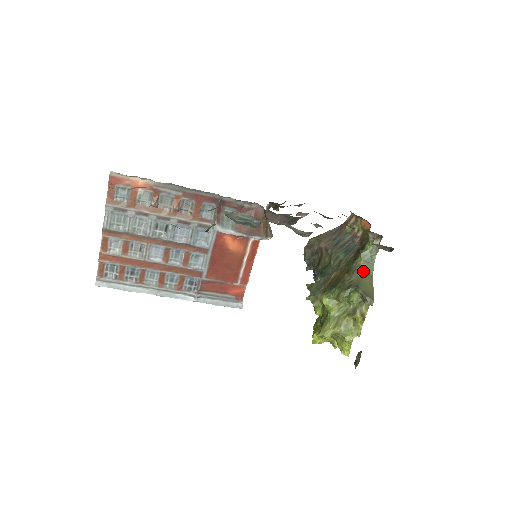
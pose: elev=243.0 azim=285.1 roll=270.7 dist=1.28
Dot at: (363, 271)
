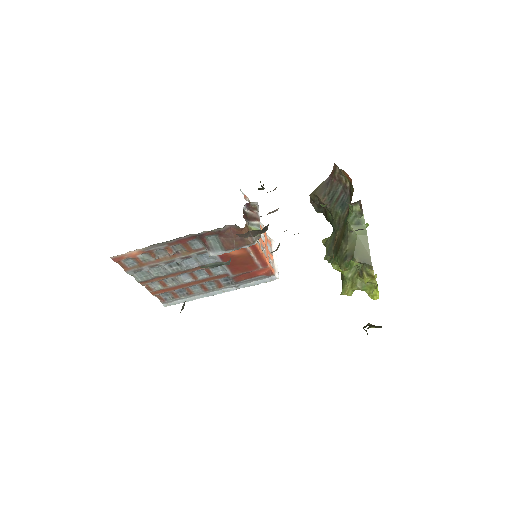
Dot at: (355, 236)
